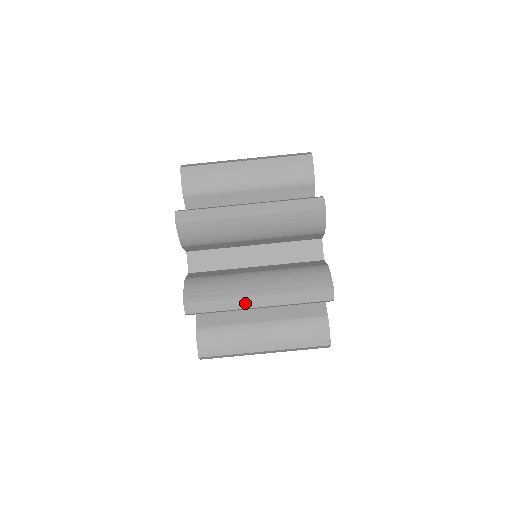
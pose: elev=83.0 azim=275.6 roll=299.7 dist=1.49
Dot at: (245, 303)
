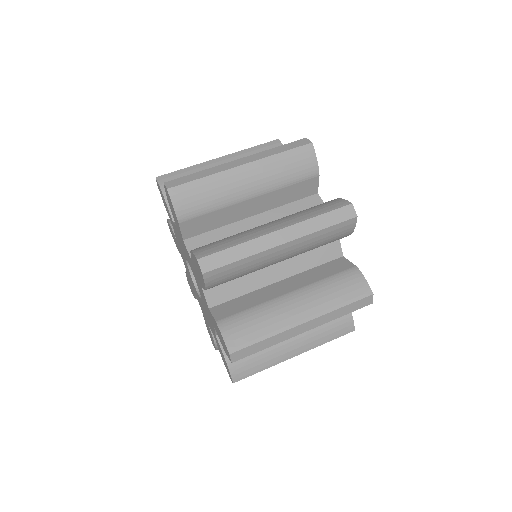
Dot at: (227, 167)
